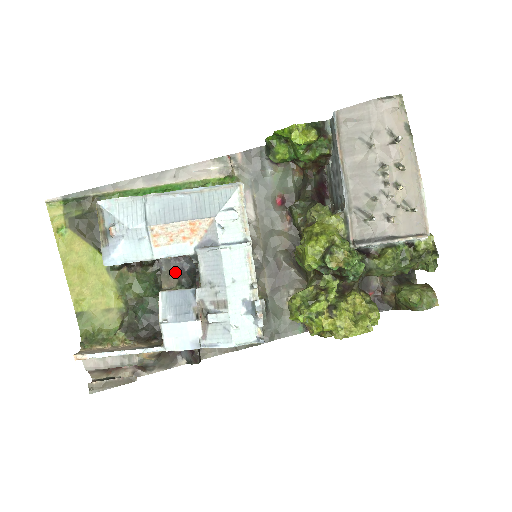
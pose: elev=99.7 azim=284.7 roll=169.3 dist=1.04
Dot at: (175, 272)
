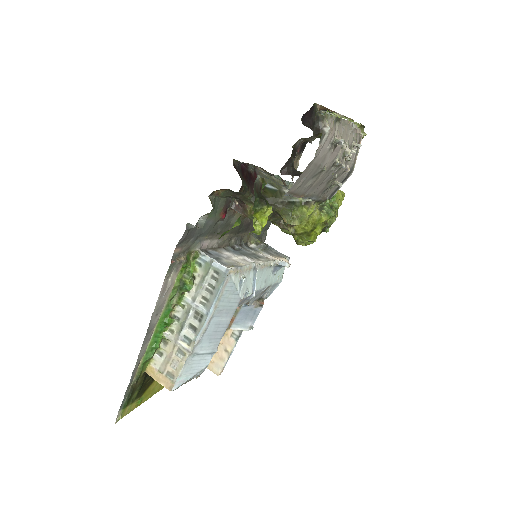
Dot at: occluded
